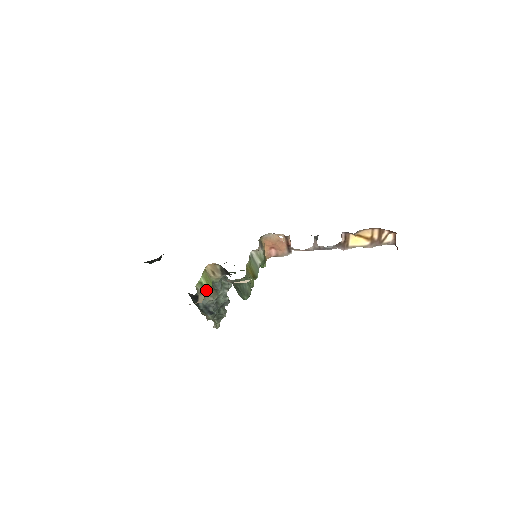
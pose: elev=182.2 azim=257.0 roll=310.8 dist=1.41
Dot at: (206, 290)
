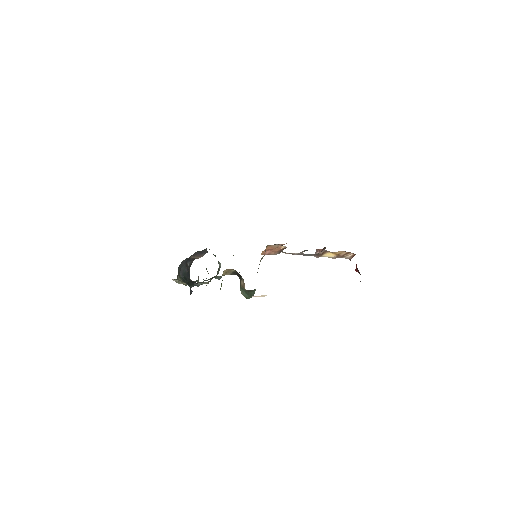
Dot at: occluded
